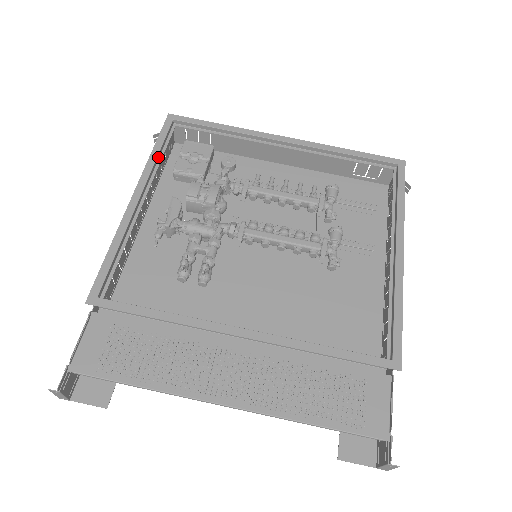
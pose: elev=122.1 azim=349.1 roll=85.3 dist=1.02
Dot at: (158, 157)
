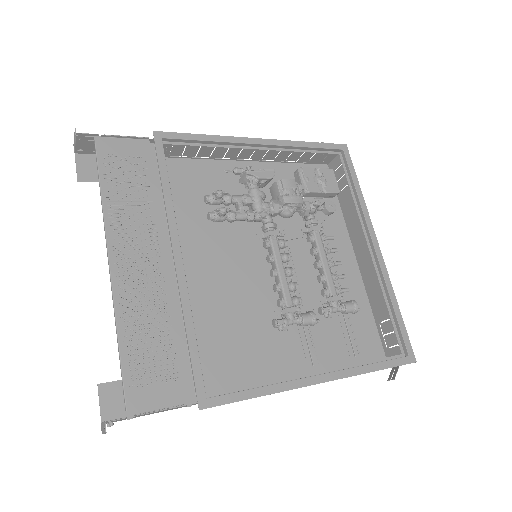
Dot at: (304, 148)
